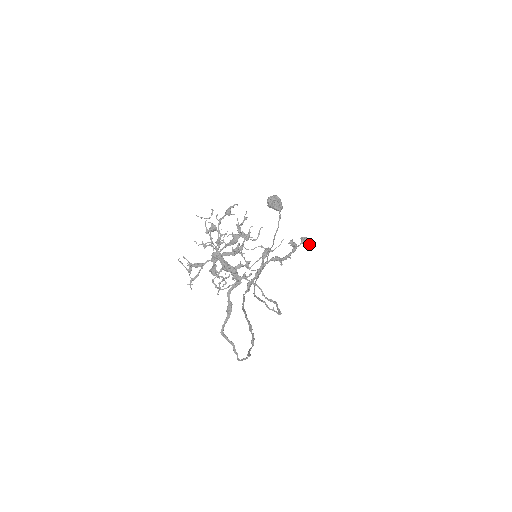
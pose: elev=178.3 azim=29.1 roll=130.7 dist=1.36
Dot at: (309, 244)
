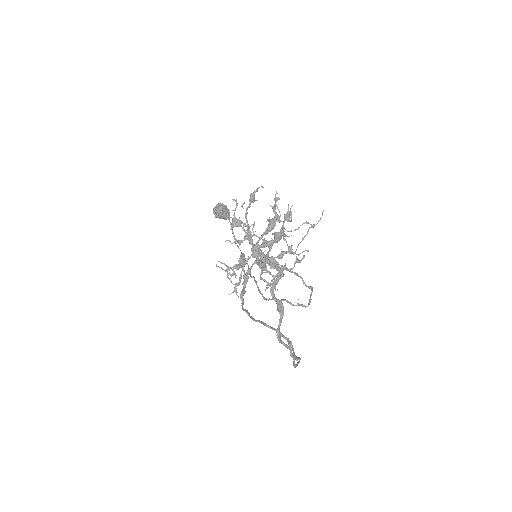
Dot at: occluded
